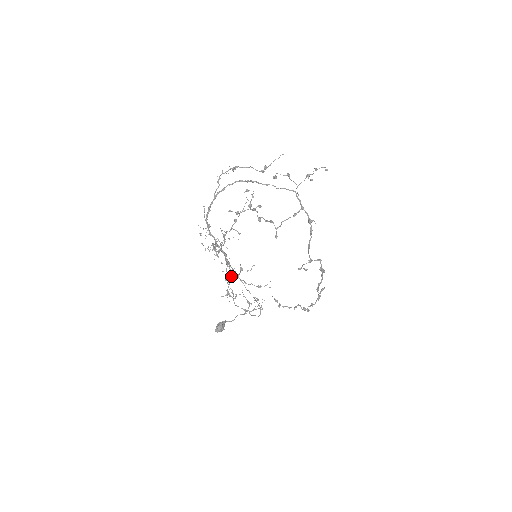
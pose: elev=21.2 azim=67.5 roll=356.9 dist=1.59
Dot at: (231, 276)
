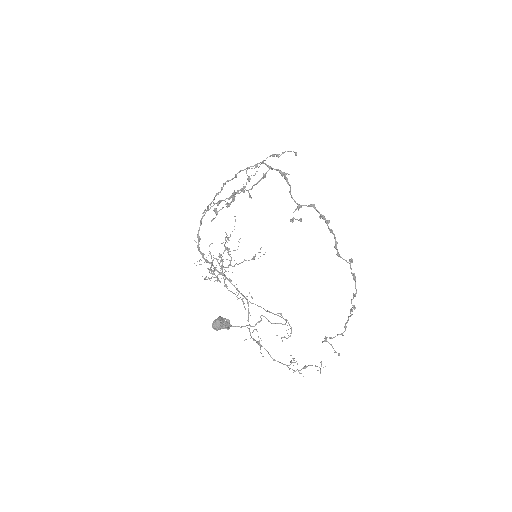
Dot at: (248, 310)
